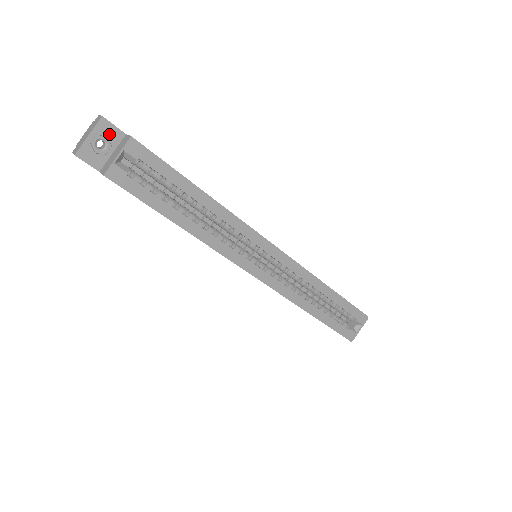
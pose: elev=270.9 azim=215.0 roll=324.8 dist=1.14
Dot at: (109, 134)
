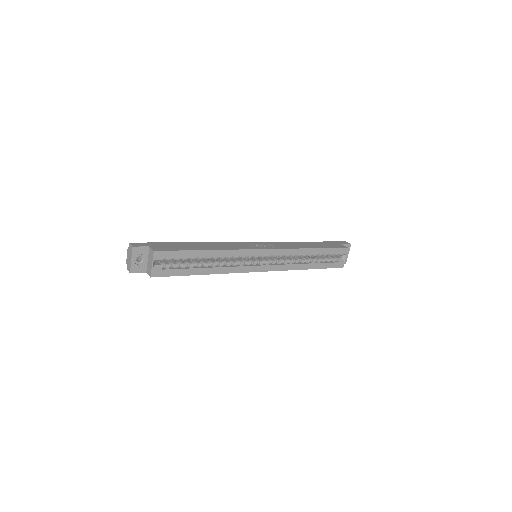
Dot at: (141, 252)
